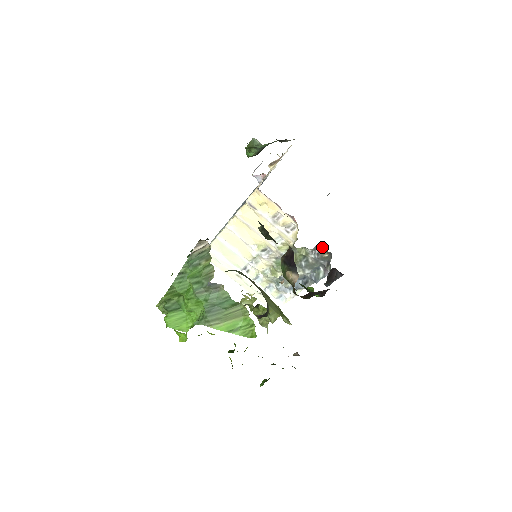
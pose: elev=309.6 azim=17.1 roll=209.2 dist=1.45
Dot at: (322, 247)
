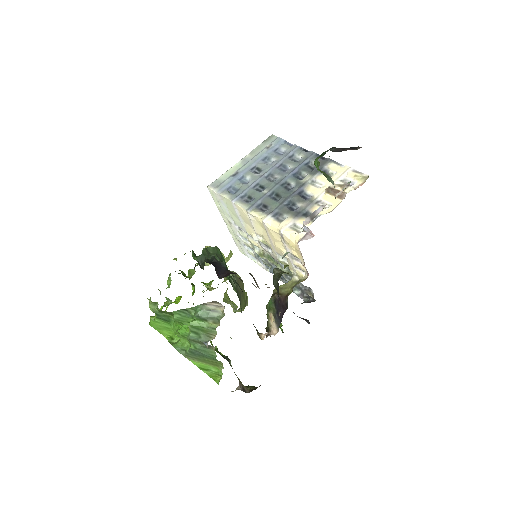
Dot at: occluded
